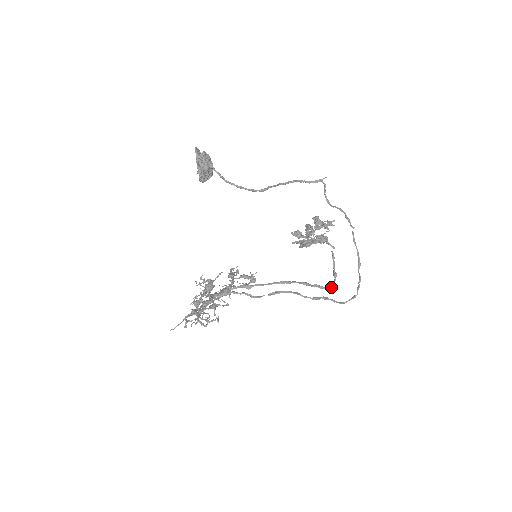
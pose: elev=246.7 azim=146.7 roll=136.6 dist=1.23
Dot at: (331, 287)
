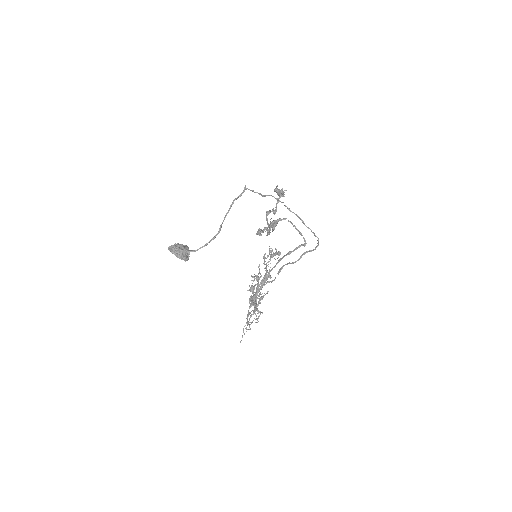
Dot at: occluded
